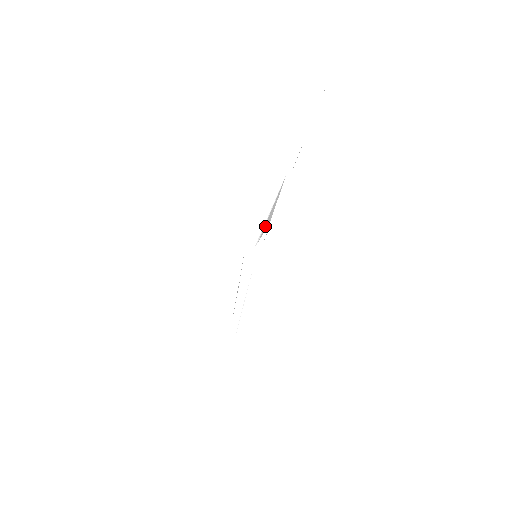
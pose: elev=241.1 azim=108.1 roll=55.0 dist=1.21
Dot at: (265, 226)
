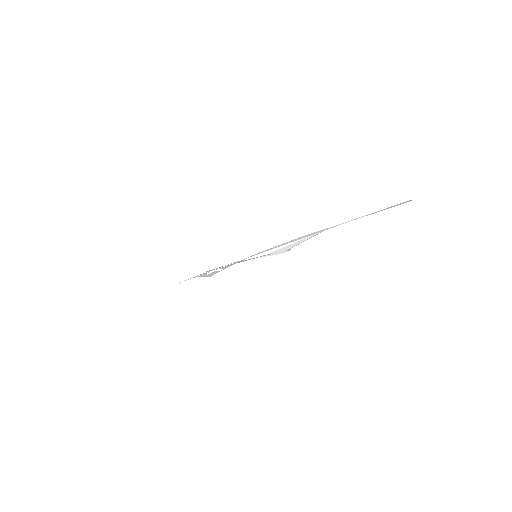
Dot at: (277, 251)
